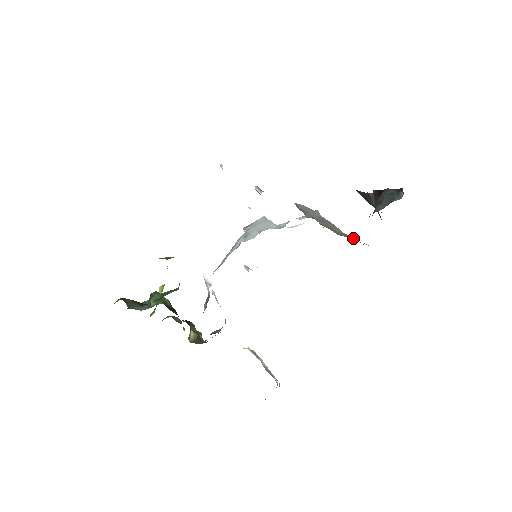
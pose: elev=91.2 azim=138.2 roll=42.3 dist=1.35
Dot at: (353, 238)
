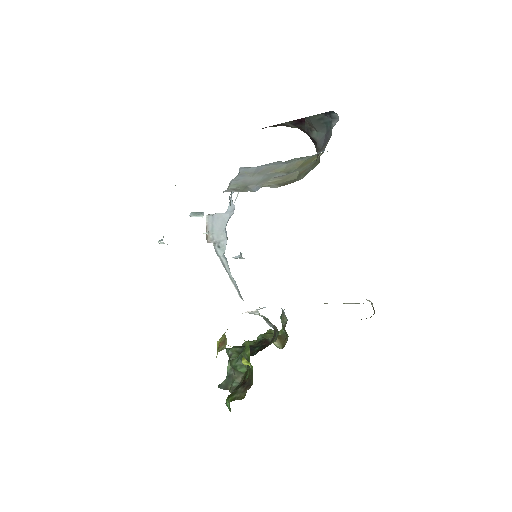
Dot at: (300, 162)
